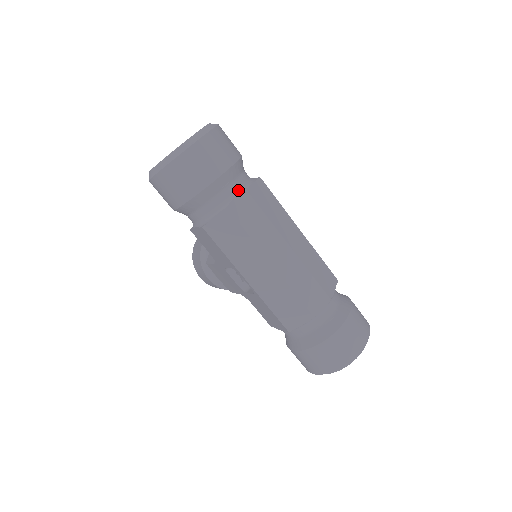
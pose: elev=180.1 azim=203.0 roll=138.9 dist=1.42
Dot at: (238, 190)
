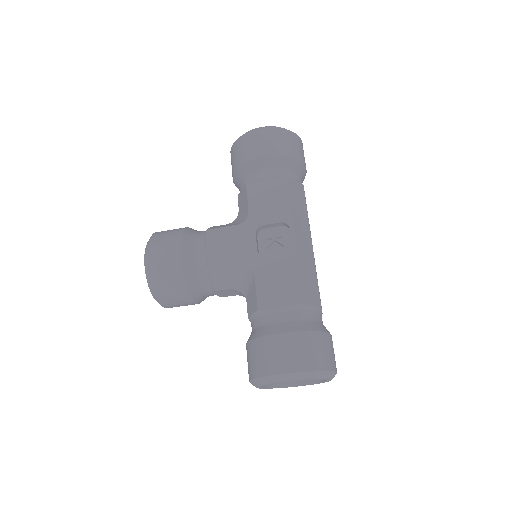
Dot at: occluded
